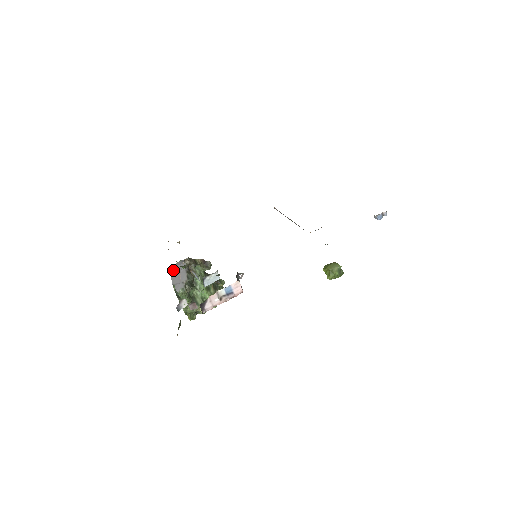
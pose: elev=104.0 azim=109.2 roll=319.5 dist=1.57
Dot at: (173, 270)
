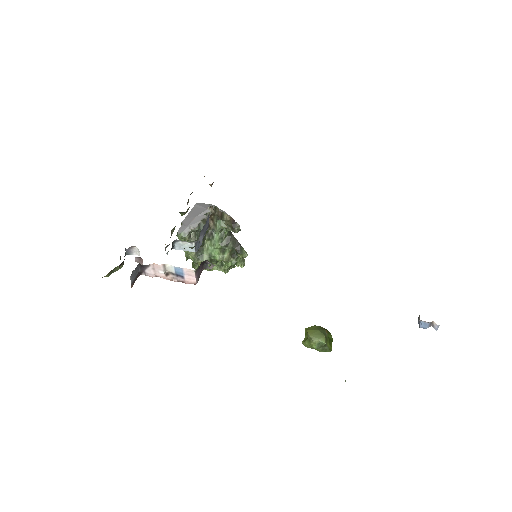
Dot at: (196, 208)
